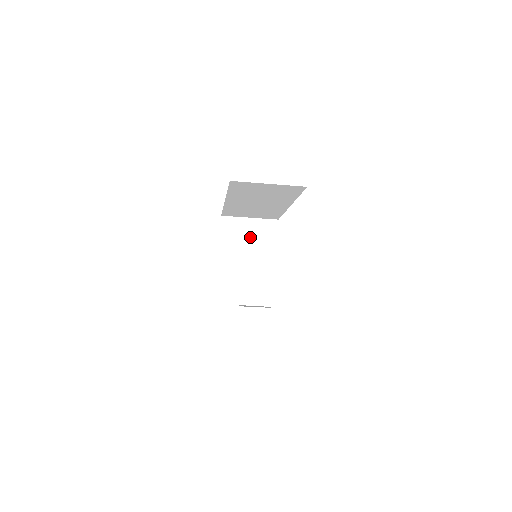
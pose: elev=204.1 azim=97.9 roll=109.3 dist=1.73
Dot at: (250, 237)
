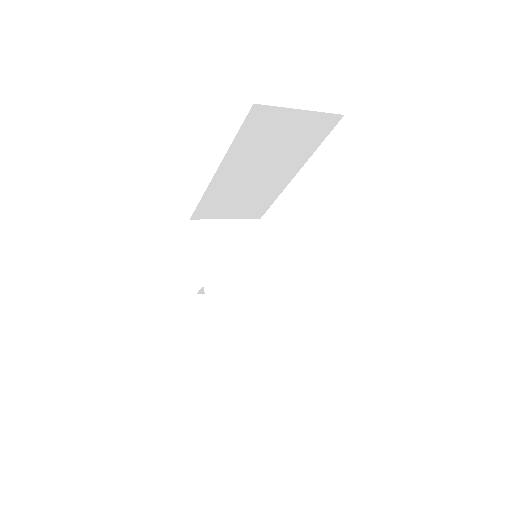
Dot at: (233, 242)
